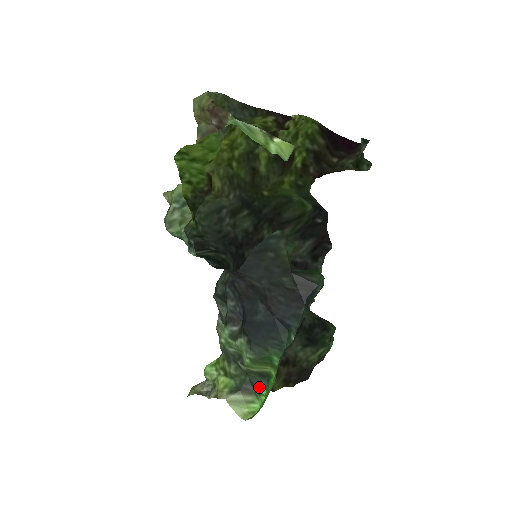
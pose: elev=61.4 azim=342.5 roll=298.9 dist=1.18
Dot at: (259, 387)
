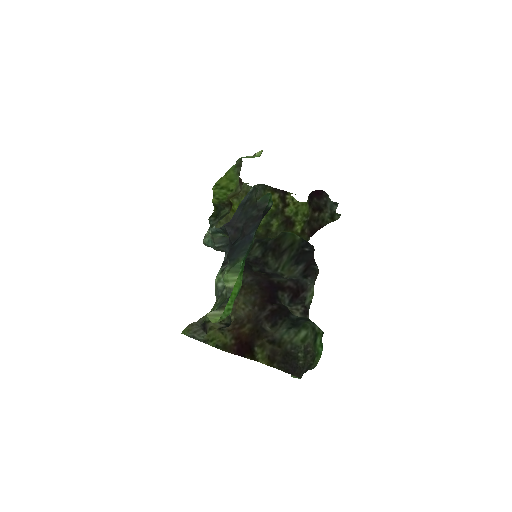
Dot at: occluded
